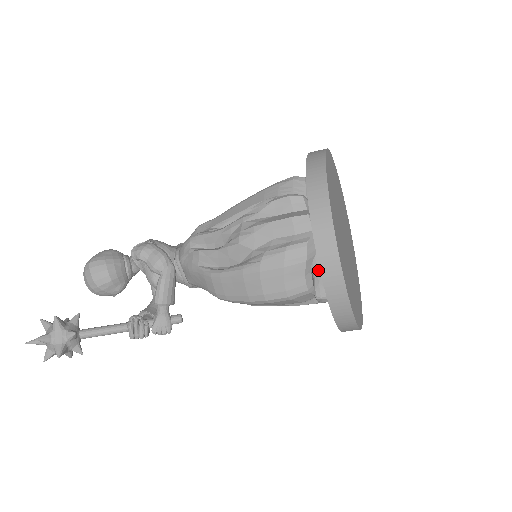
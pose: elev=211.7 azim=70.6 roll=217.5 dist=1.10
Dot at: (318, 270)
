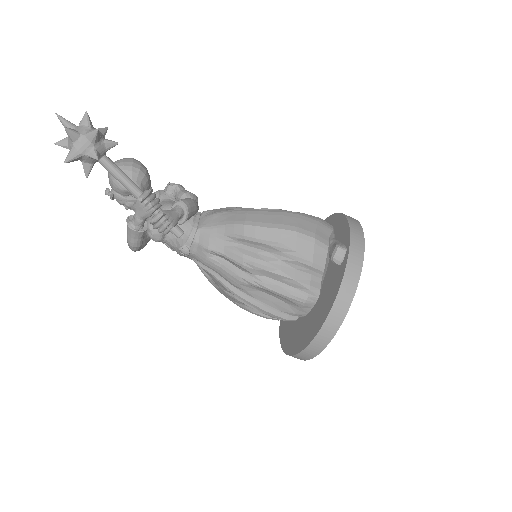
Dot at: (338, 241)
